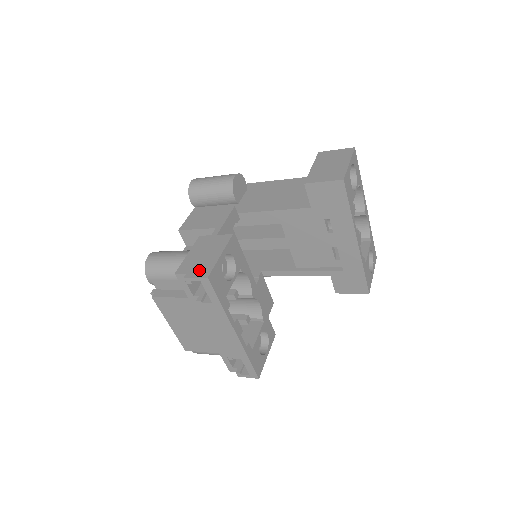
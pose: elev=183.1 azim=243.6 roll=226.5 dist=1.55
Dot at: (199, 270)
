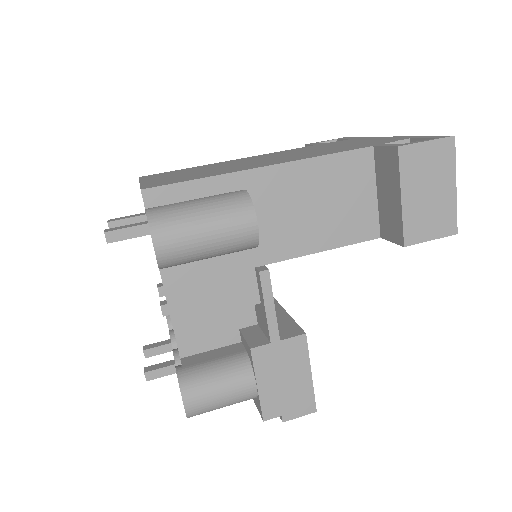
Dot at: (297, 406)
